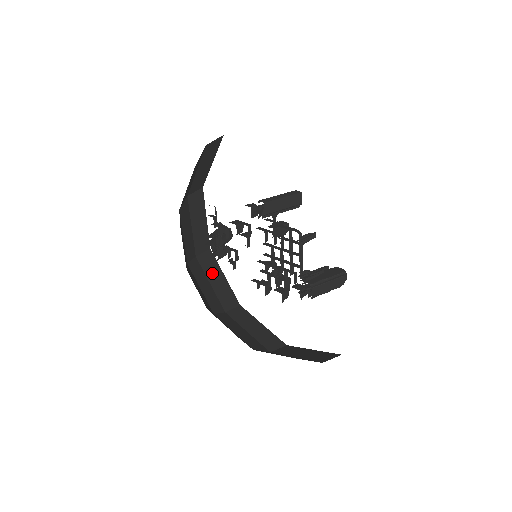
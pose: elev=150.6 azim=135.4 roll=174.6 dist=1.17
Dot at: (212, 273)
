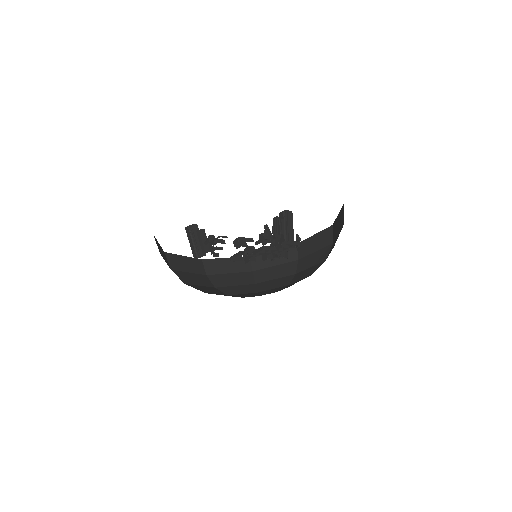
Dot at: (161, 252)
